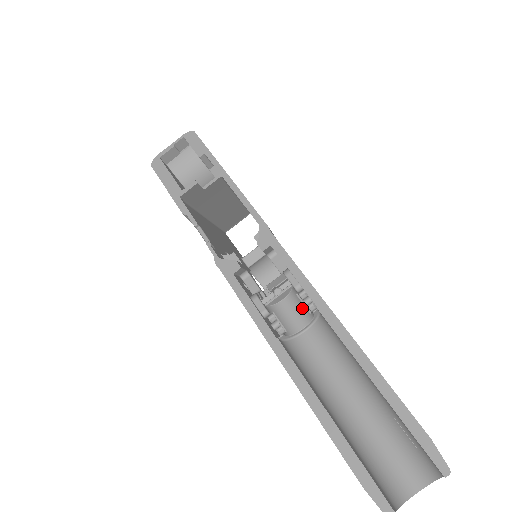
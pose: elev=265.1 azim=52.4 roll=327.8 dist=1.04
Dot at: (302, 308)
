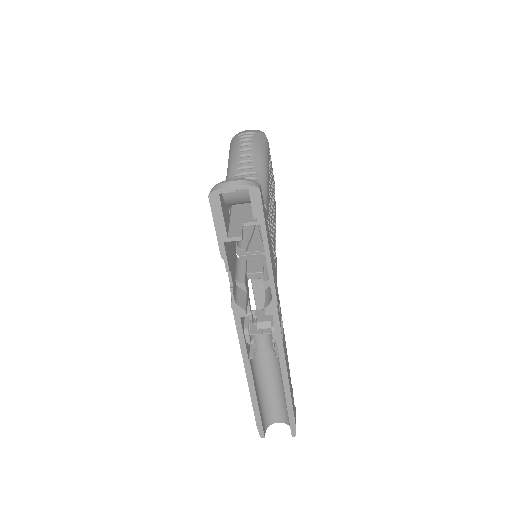
Dot at: (271, 342)
